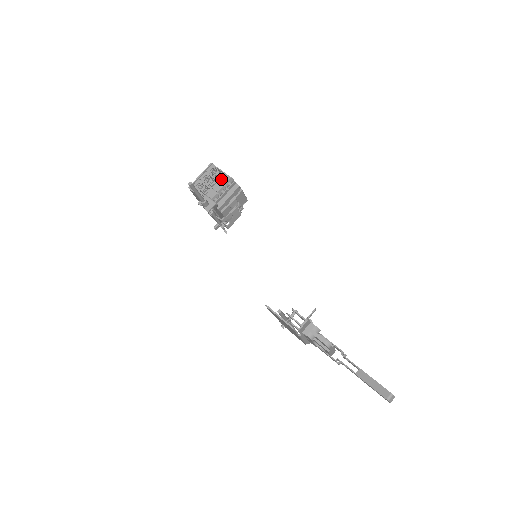
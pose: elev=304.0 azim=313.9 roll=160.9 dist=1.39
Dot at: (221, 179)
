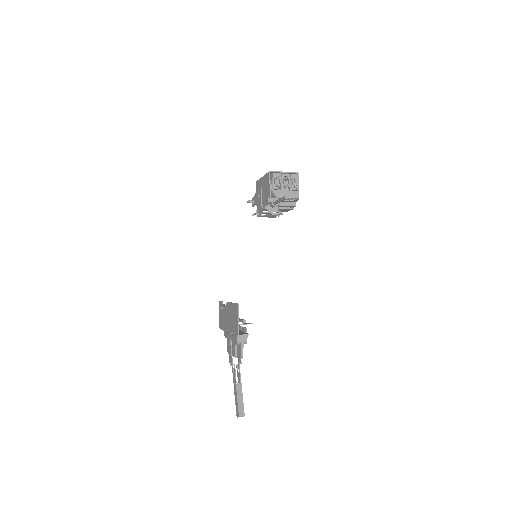
Dot at: (293, 192)
